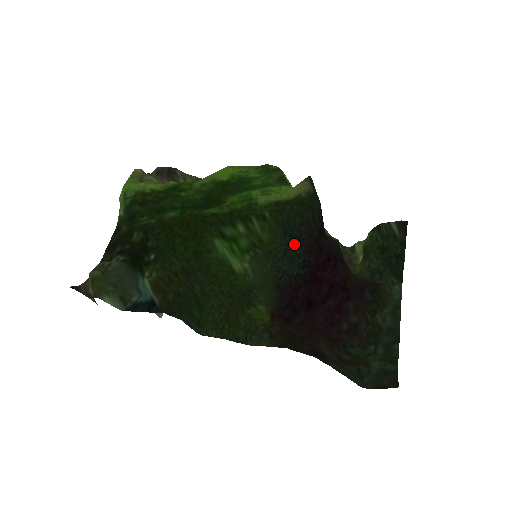
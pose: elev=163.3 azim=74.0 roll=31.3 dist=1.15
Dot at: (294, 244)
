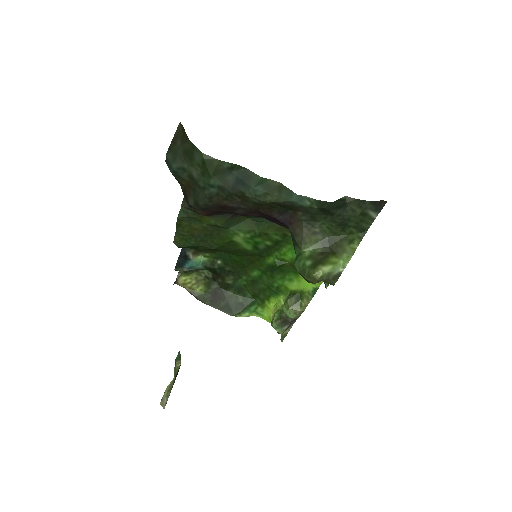
Dot at: occluded
